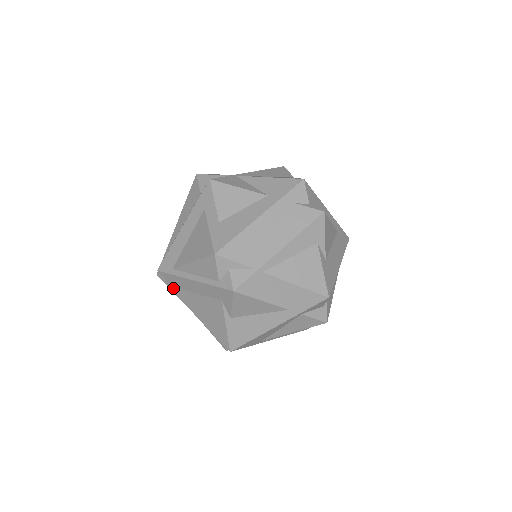
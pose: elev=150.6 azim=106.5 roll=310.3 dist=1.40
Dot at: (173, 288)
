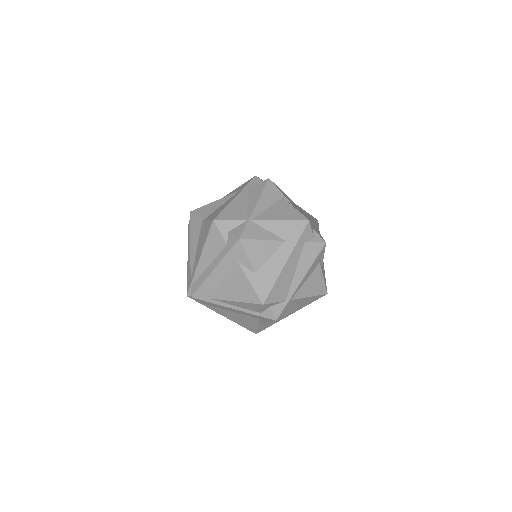
Dot at: (205, 304)
